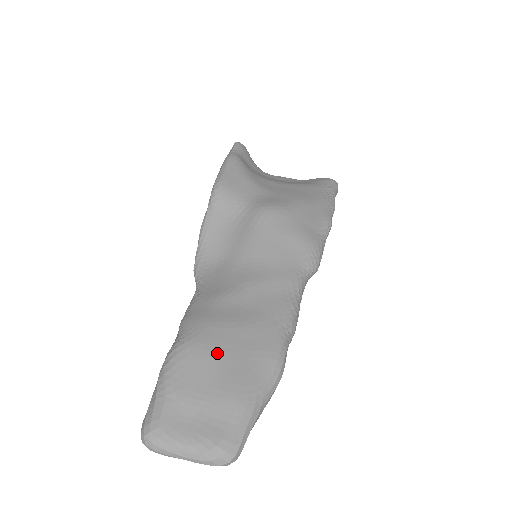
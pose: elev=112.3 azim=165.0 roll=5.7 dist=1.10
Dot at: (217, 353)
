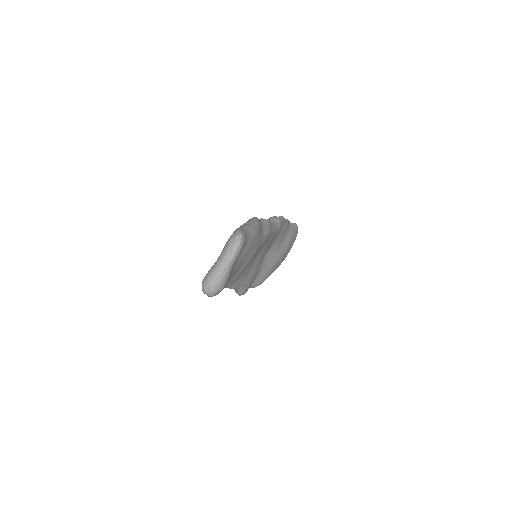
Dot at: occluded
